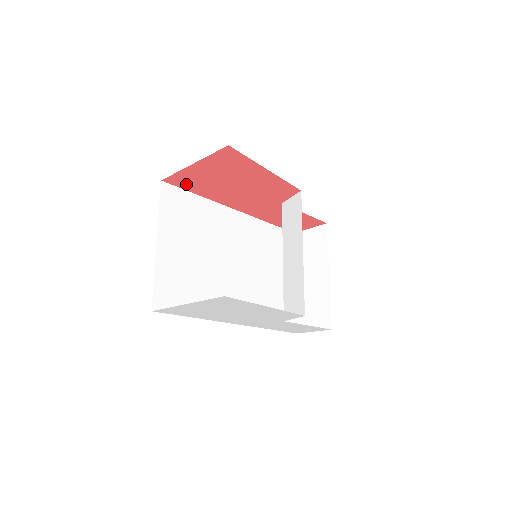
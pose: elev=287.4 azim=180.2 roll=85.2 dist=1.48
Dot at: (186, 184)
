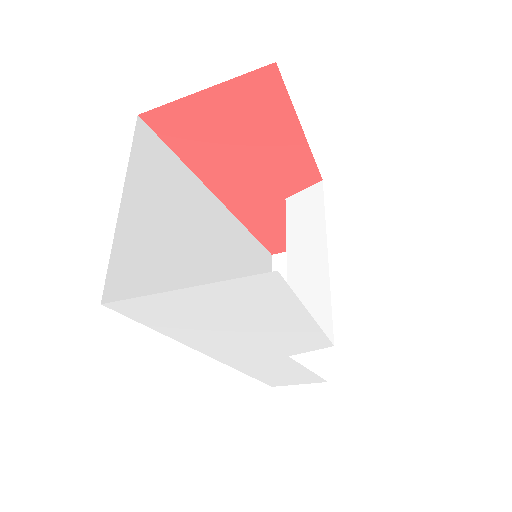
Dot at: (172, 132)
